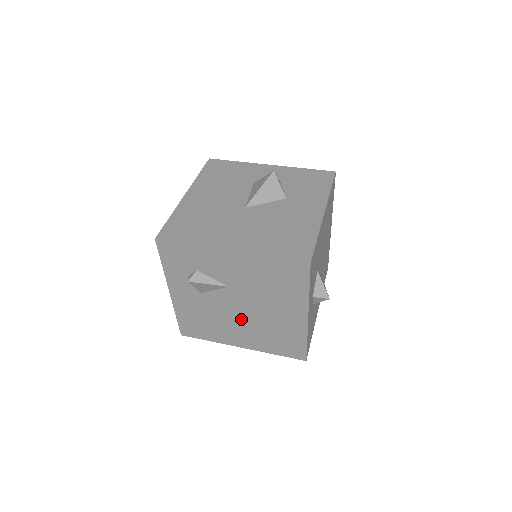
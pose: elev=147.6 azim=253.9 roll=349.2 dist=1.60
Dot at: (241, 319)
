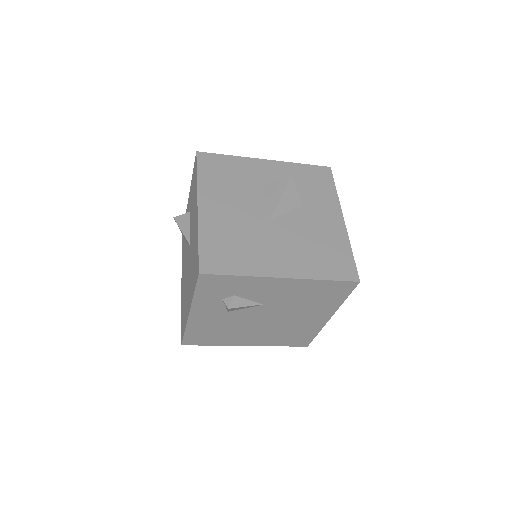
Dot at: (260, 326)
